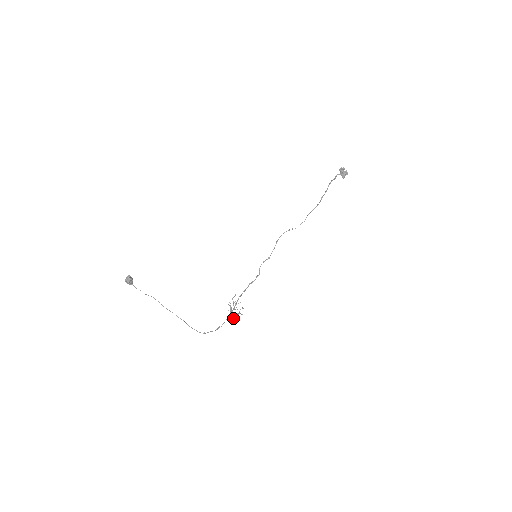
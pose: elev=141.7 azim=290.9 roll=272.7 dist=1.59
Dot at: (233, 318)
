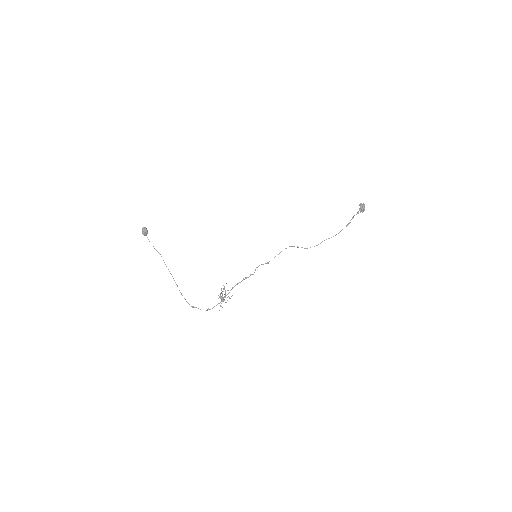
Dot at: occluded
